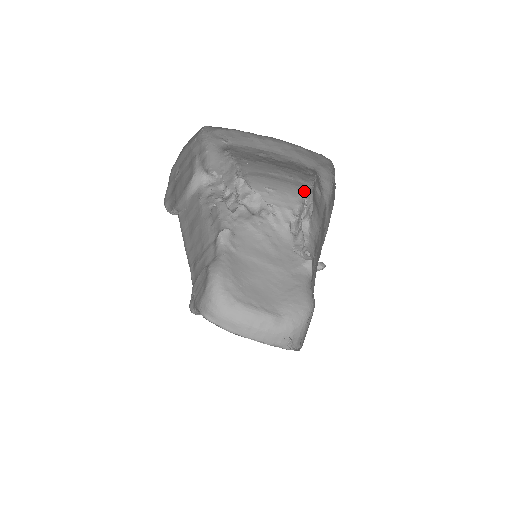
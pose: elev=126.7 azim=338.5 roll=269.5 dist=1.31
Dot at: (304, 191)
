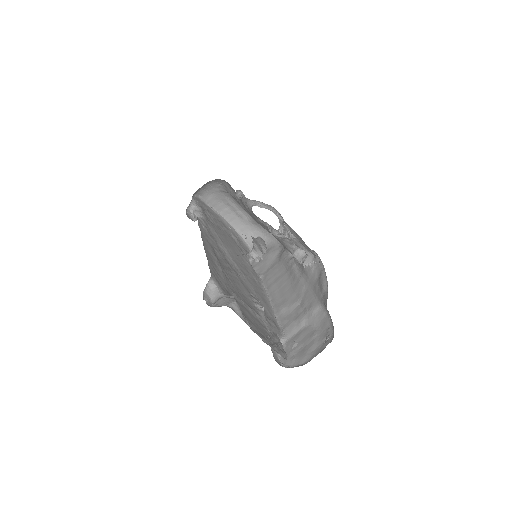
Dot at: occluded
